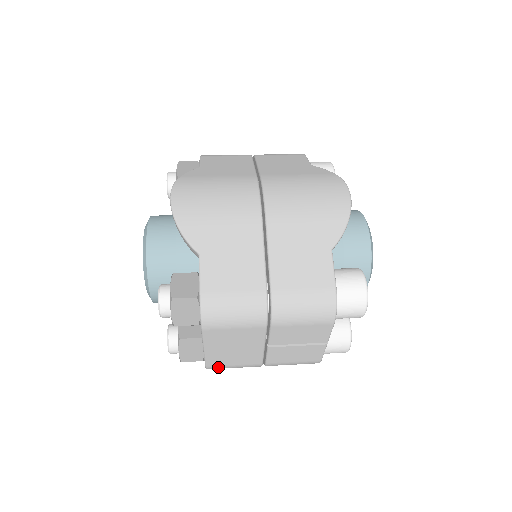
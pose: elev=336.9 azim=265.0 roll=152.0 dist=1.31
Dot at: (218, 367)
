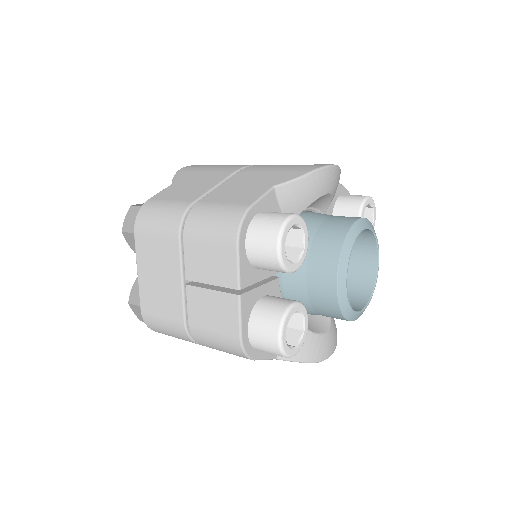
Dot at: (150, 316)
